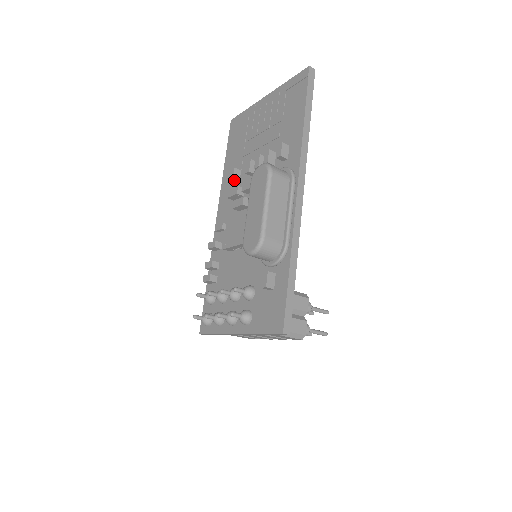
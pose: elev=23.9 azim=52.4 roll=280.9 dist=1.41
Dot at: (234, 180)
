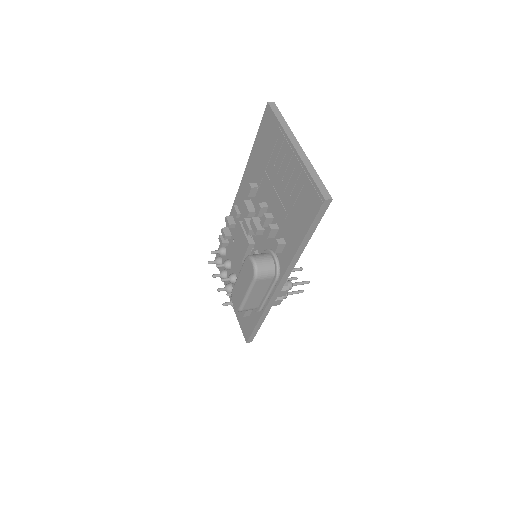
Dot at: (249, 196)
